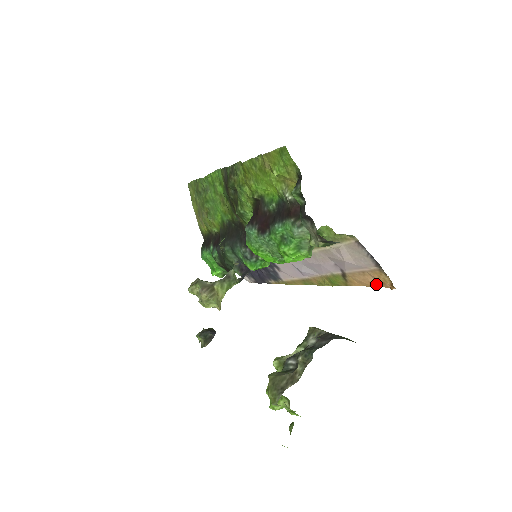
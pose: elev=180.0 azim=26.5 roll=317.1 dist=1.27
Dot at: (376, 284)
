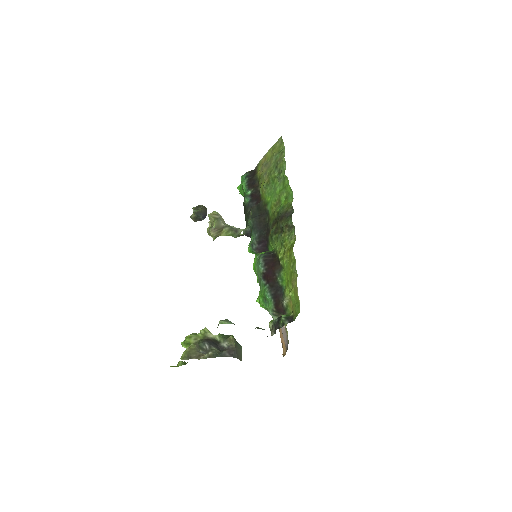
Dot at: (282, 342)
